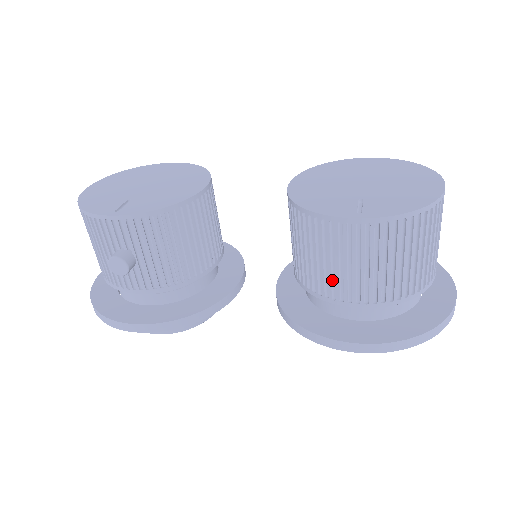
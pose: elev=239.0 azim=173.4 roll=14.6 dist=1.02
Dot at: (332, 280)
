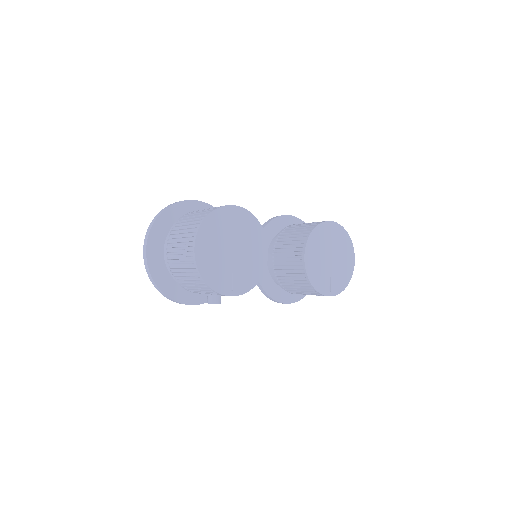
Dot at: (296, 291)
